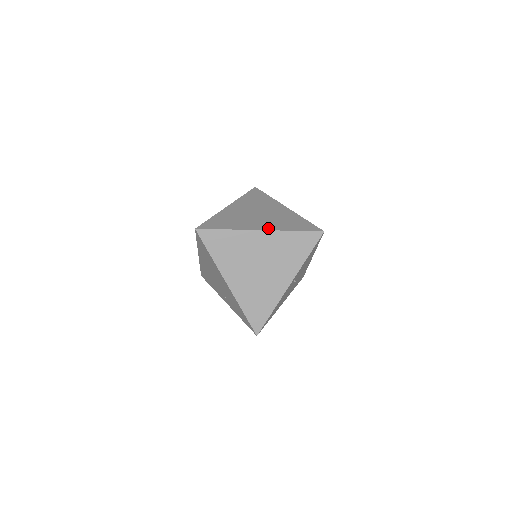
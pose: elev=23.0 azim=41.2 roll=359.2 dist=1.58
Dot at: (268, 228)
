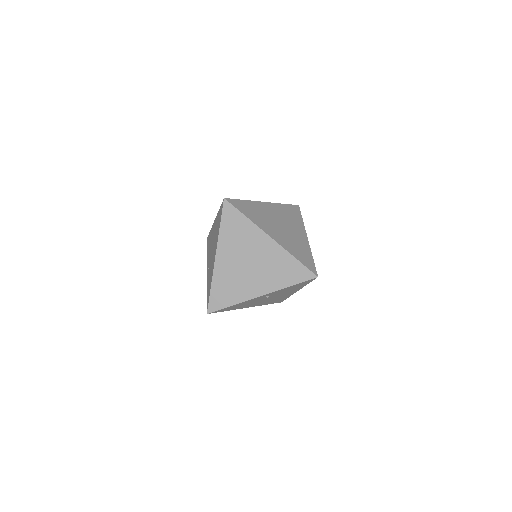
Dot at: (278, 241)
